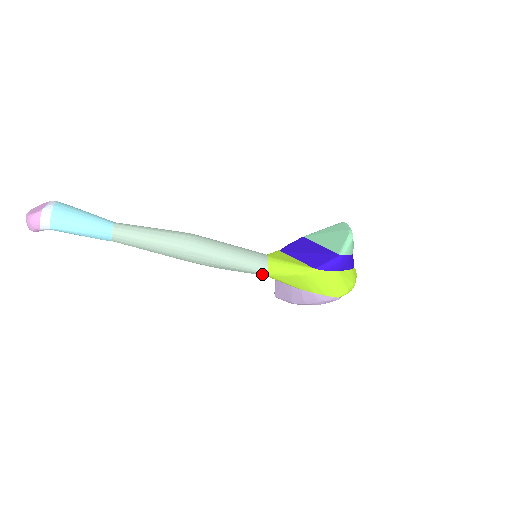
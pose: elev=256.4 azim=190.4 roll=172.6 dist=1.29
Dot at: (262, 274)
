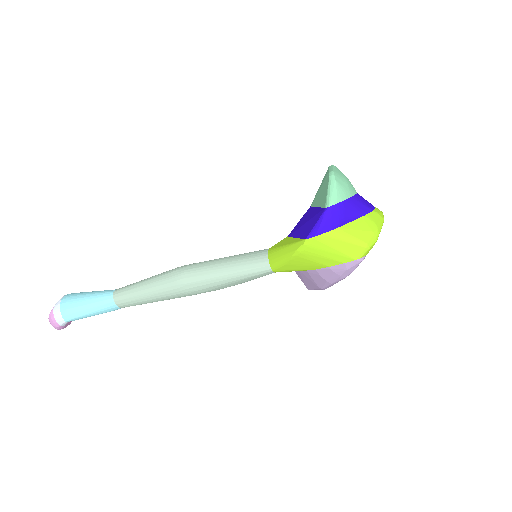
Dot at: (269, 273)
